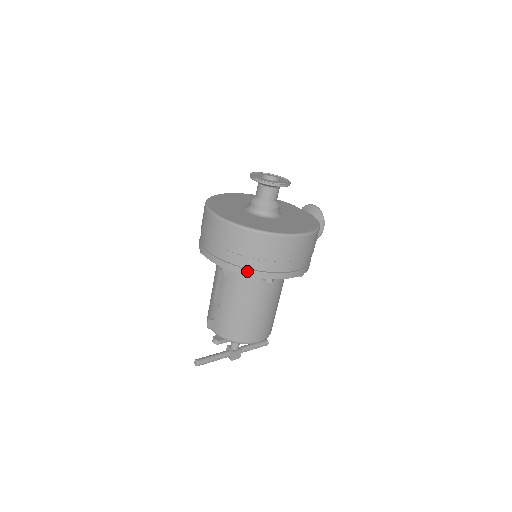
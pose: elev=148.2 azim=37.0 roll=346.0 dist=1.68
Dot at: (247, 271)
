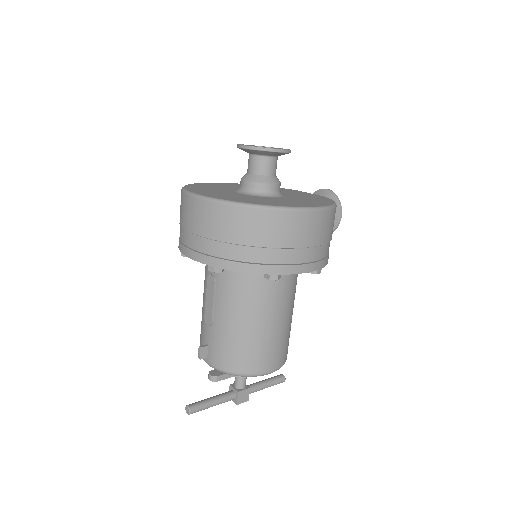
Dot at: (242, 265)
